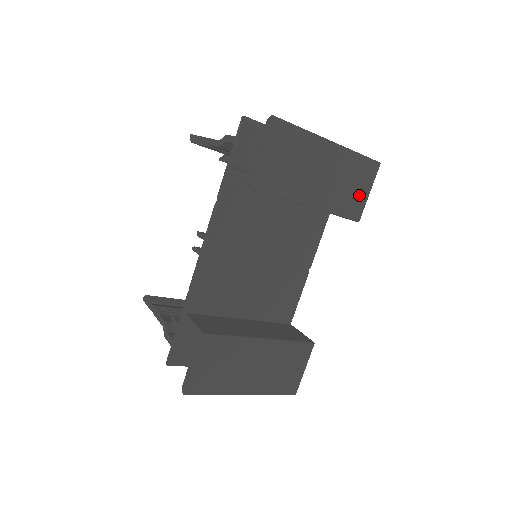
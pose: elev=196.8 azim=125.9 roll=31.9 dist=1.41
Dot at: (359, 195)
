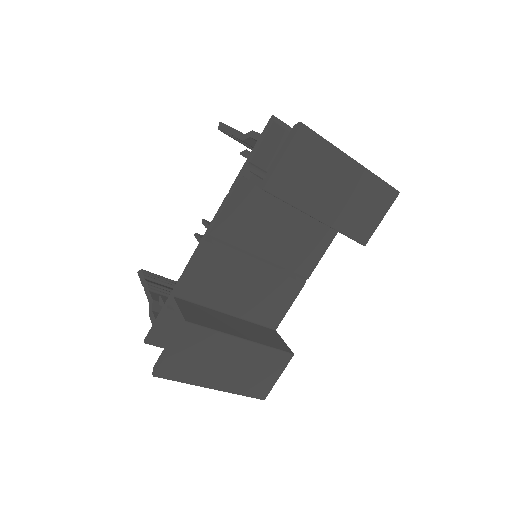
Dot at: (371, 219)
